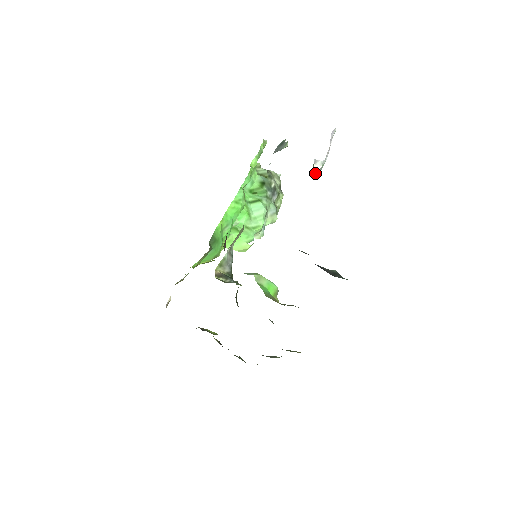
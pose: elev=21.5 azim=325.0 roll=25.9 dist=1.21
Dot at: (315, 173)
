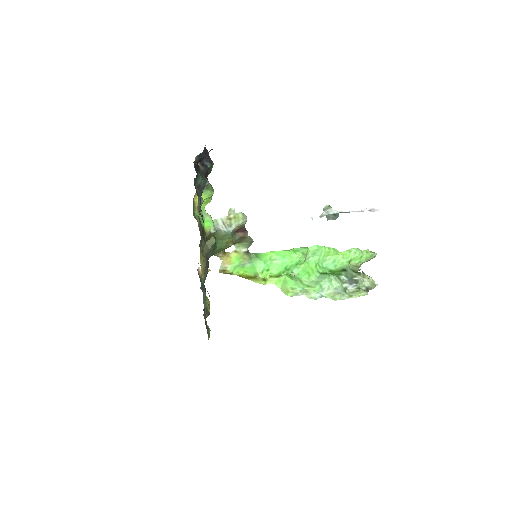
Dot at: (322, 215)
